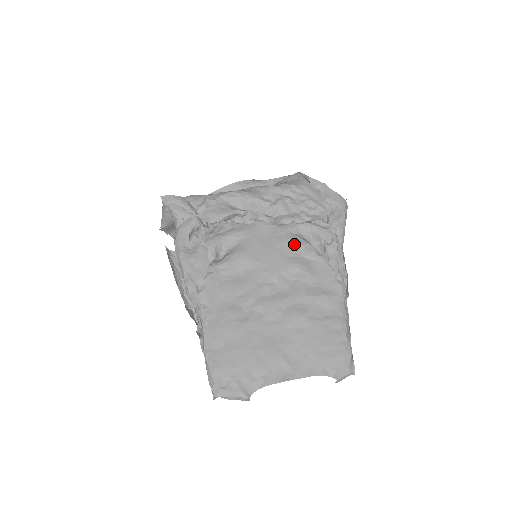
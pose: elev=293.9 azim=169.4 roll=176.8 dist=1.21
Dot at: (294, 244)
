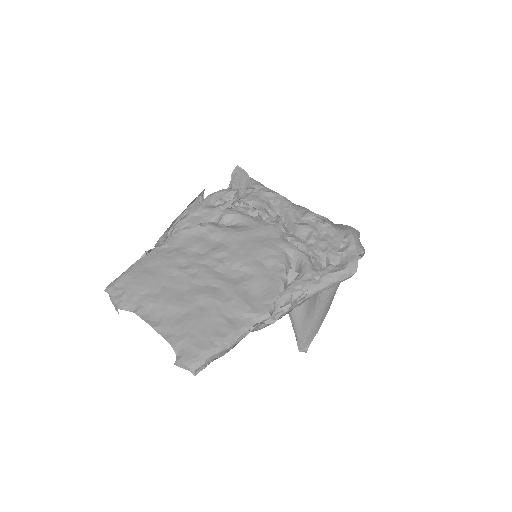
Dot at: (275, 257)
